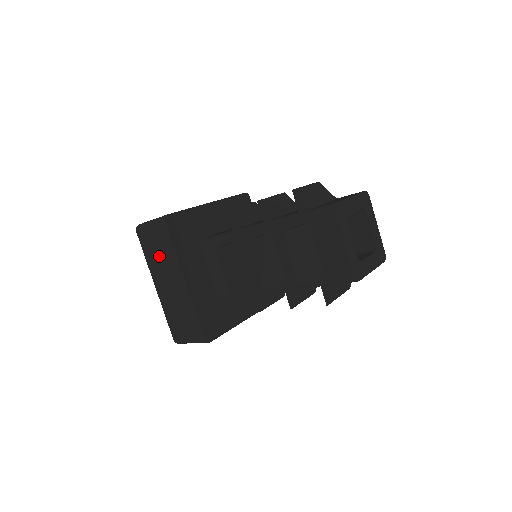
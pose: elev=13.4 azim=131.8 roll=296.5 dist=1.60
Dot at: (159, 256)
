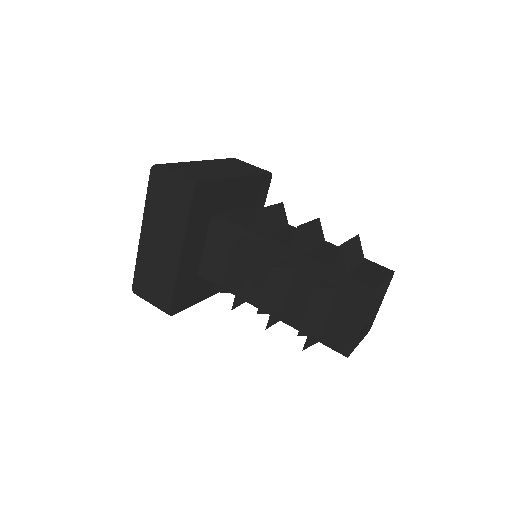
Dot at: occluded
